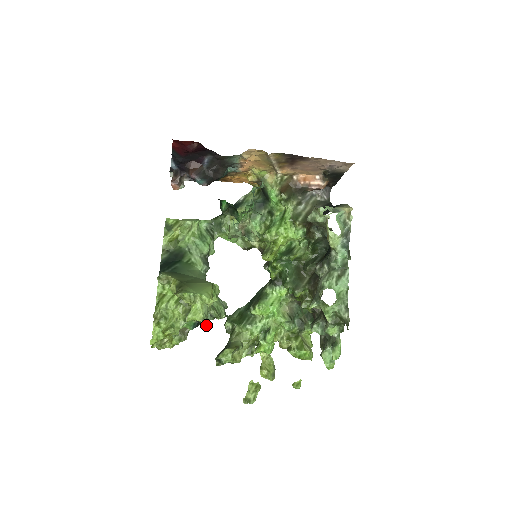
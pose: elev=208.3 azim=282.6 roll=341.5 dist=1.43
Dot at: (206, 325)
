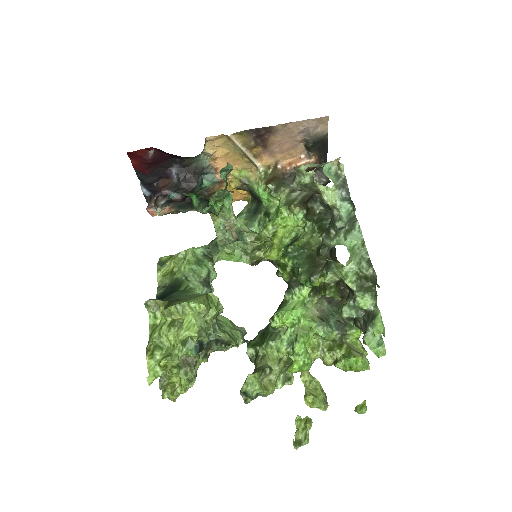
Dot at: (201, 336)
